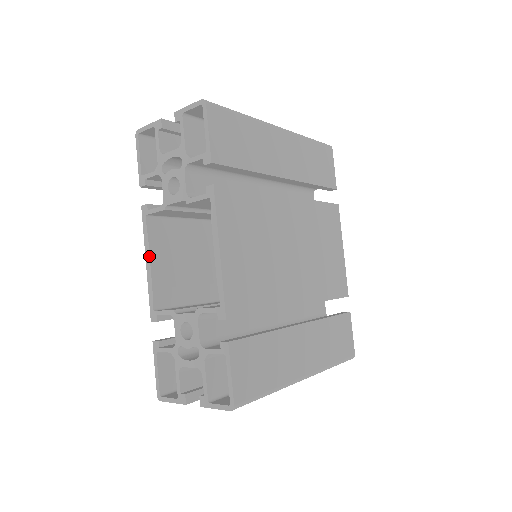
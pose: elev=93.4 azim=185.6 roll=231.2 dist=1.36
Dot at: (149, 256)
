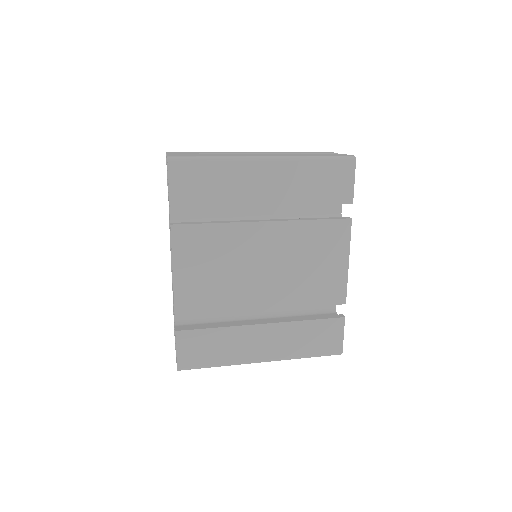
Dot at: (170, 247)
